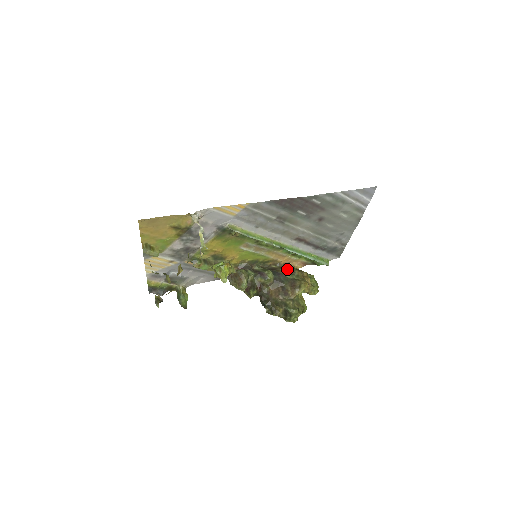
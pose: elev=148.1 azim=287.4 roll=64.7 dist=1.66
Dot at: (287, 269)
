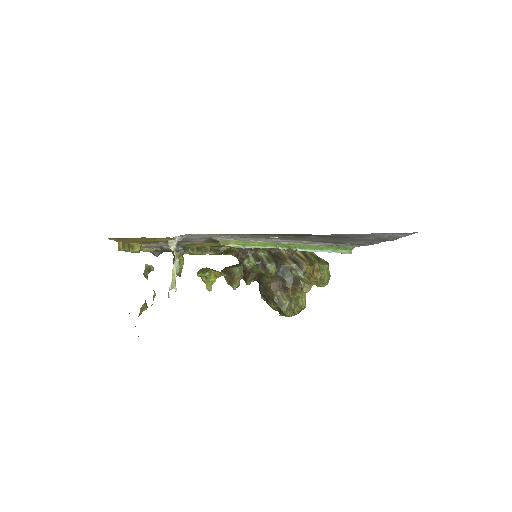
Dot at: (295, 262)
